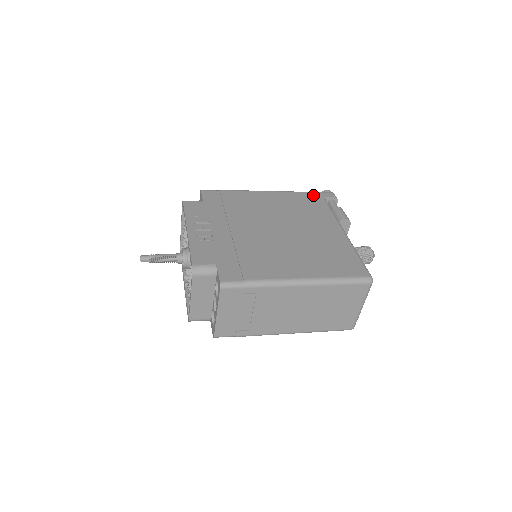
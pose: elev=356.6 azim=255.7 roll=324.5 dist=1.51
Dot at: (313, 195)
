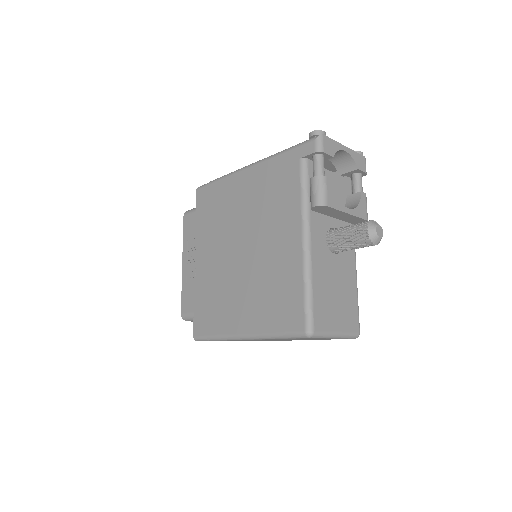
Dot at: (289, 158)
